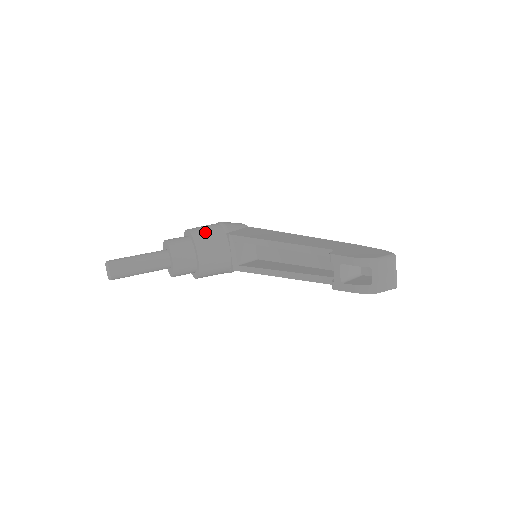
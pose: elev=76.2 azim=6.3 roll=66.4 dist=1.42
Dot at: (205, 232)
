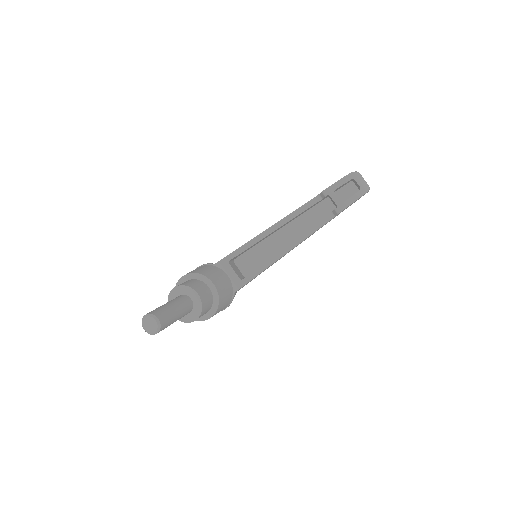
Dot at: (199, 269)
